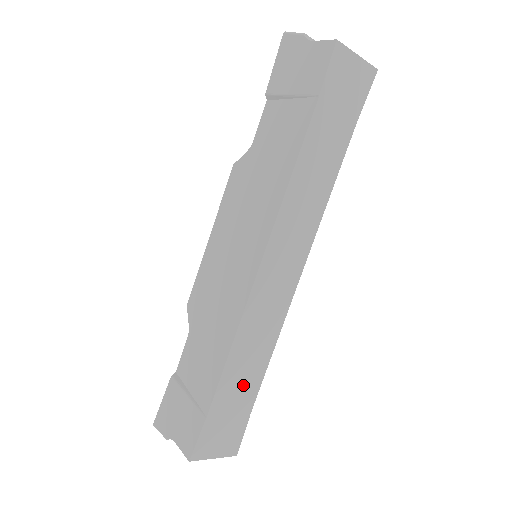
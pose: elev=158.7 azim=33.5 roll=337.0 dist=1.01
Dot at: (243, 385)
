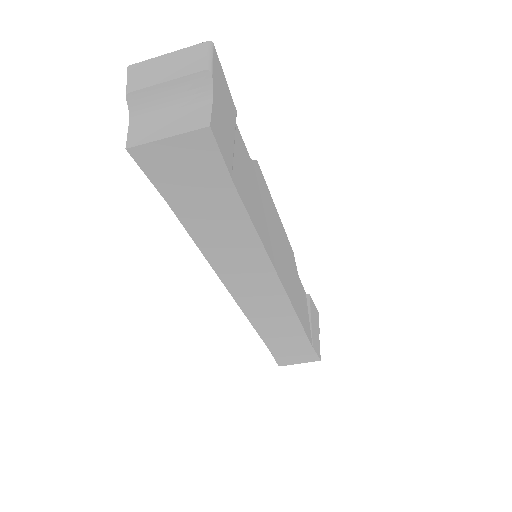
Dot at: (289, 339)
